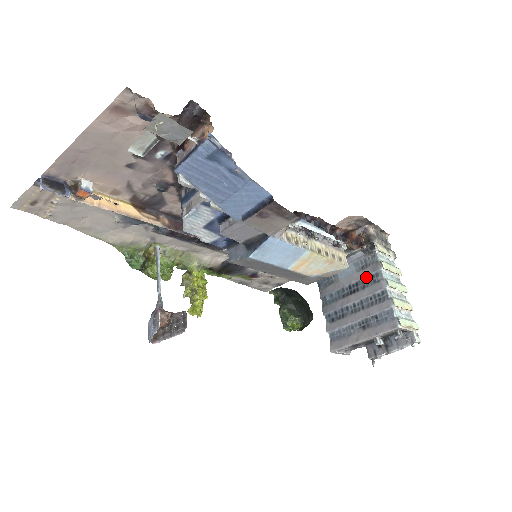
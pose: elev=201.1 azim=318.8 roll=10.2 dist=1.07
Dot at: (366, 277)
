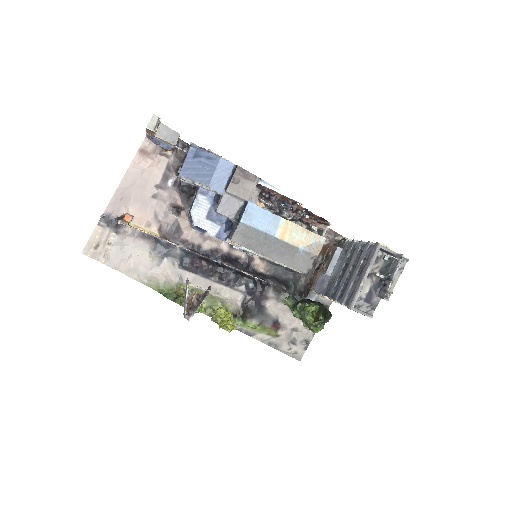
Dot at: (349, 255)
